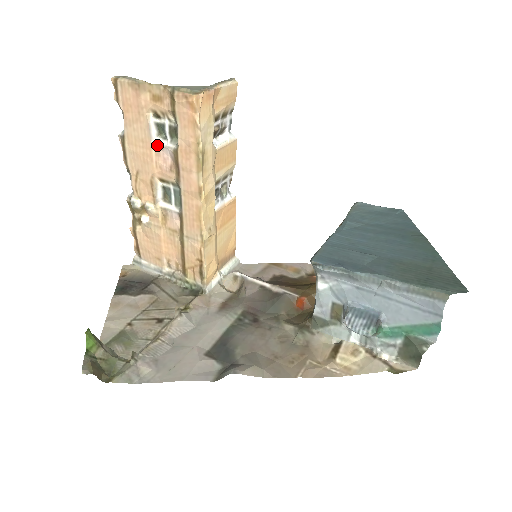
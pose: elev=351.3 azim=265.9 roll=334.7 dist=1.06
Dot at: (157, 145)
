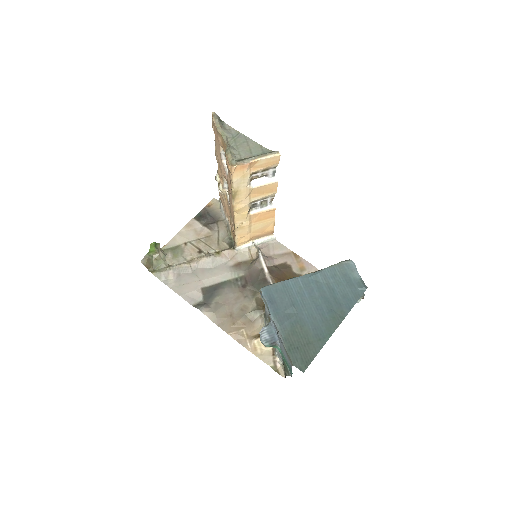
Dot at: (224, 165)
